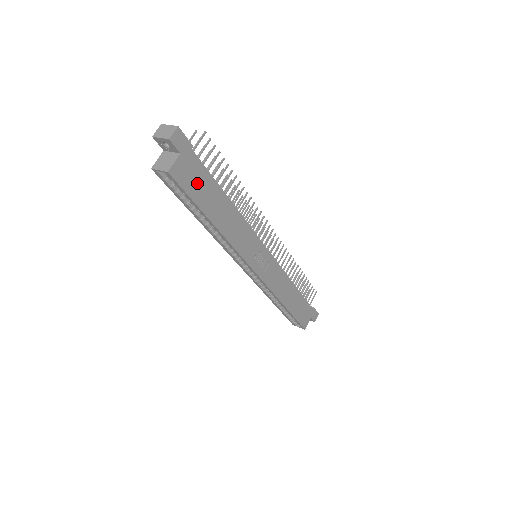
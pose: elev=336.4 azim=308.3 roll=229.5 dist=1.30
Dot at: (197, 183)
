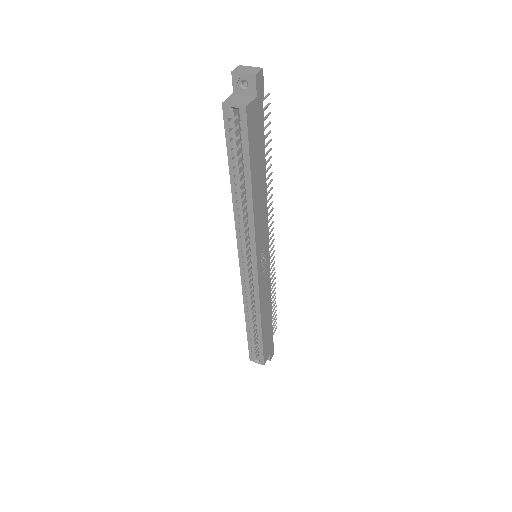
Dot at: (256, 137)
